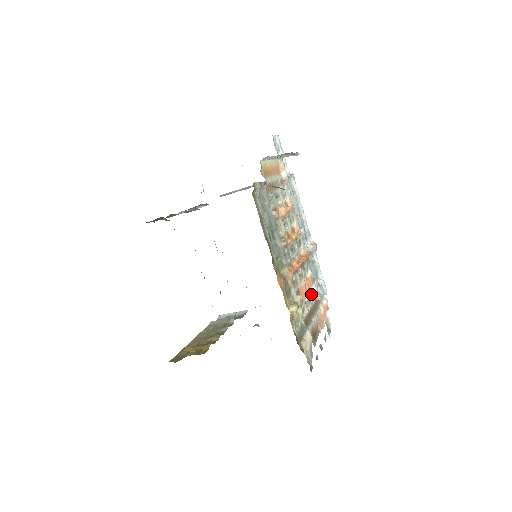
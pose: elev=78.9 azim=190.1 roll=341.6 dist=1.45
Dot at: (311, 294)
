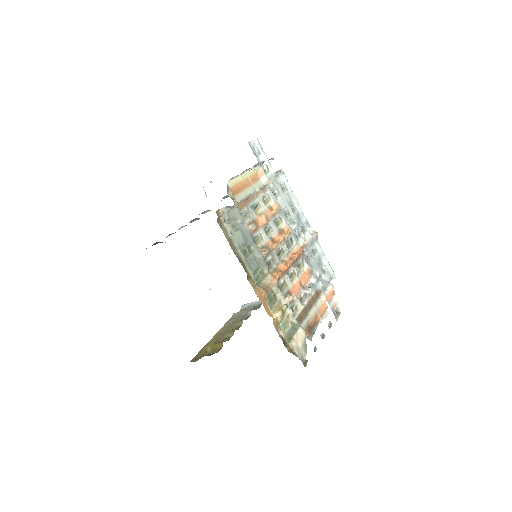
Dot at: (307, 288)
